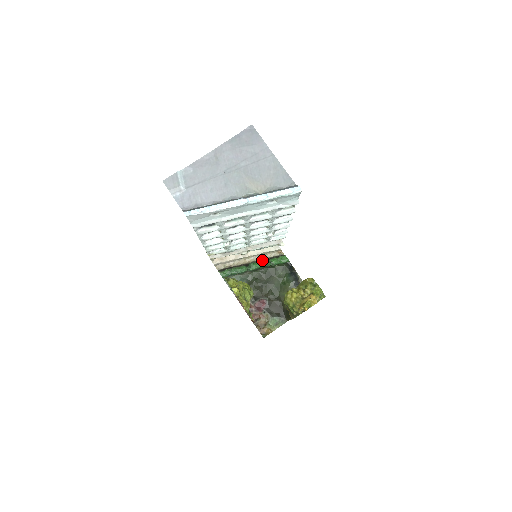
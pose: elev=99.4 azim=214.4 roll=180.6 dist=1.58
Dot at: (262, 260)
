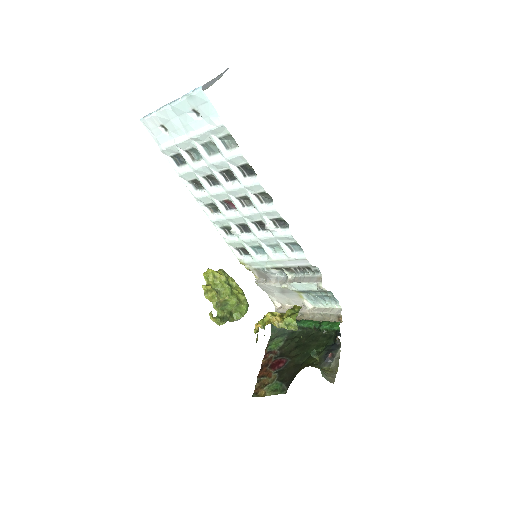
Dot at: occluded
